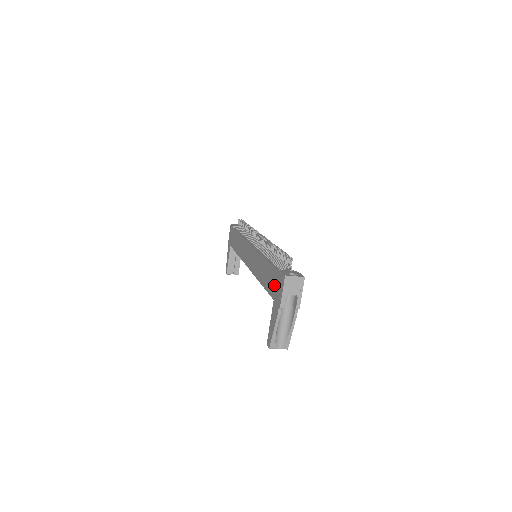
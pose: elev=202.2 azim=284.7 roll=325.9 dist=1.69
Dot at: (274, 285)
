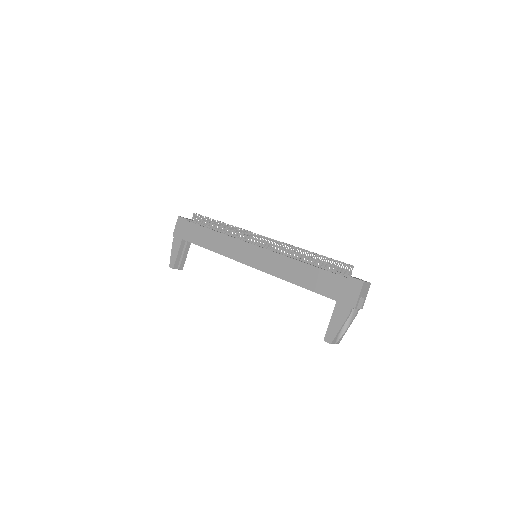
Dot at: (336, 288)
